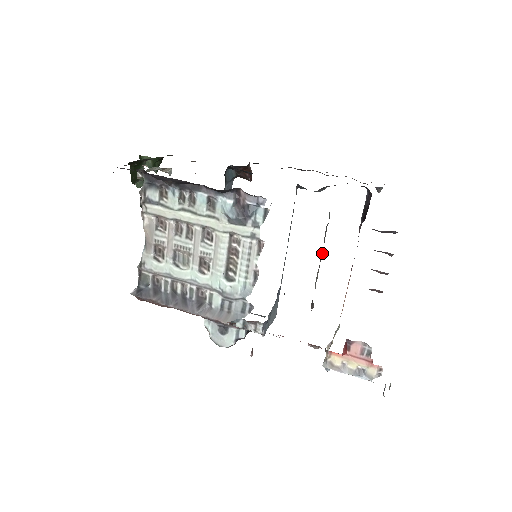
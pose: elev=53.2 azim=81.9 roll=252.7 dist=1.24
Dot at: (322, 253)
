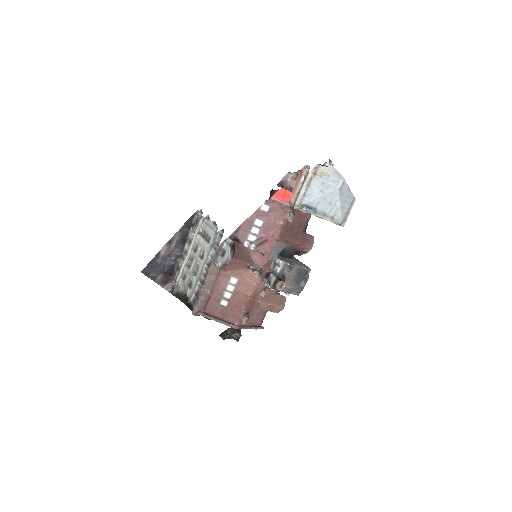
Dot at: occluded
